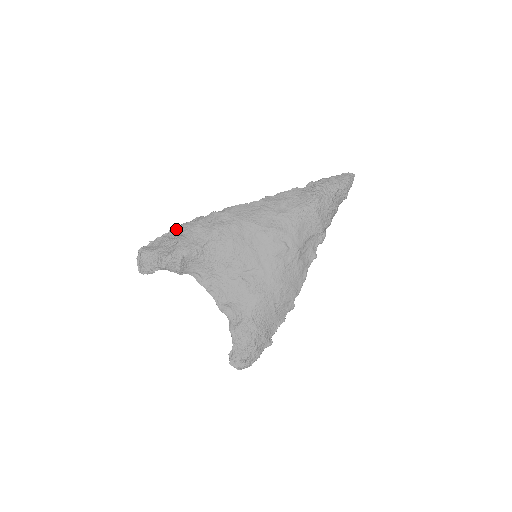
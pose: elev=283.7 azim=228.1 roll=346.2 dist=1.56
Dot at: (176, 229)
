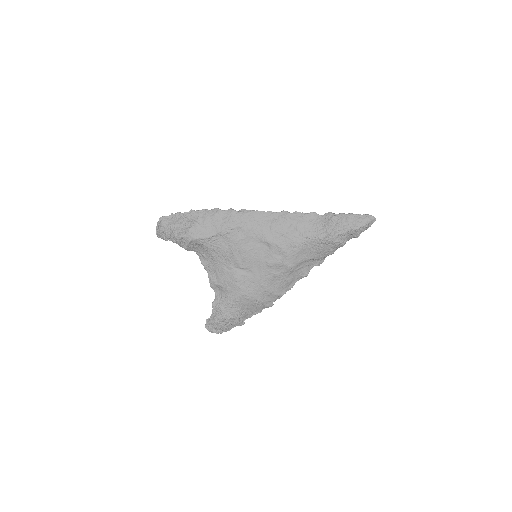
Dot at: (195, 213)
